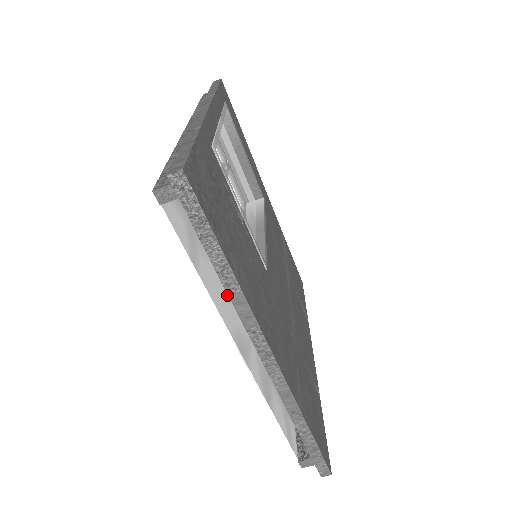
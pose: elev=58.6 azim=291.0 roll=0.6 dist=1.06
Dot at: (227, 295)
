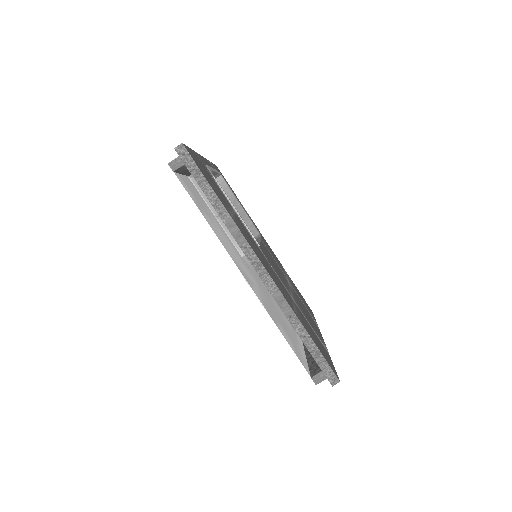
Dot at: (229, 247)
